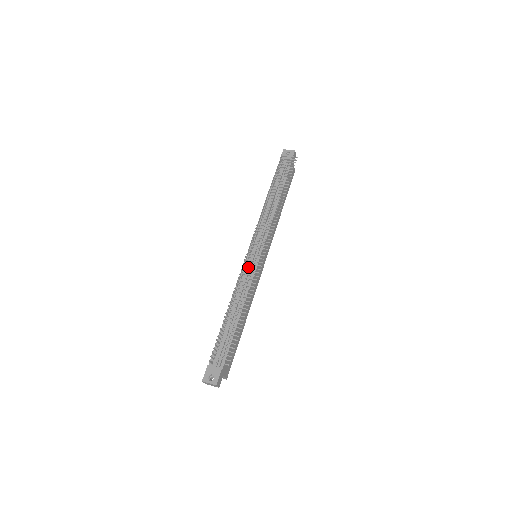
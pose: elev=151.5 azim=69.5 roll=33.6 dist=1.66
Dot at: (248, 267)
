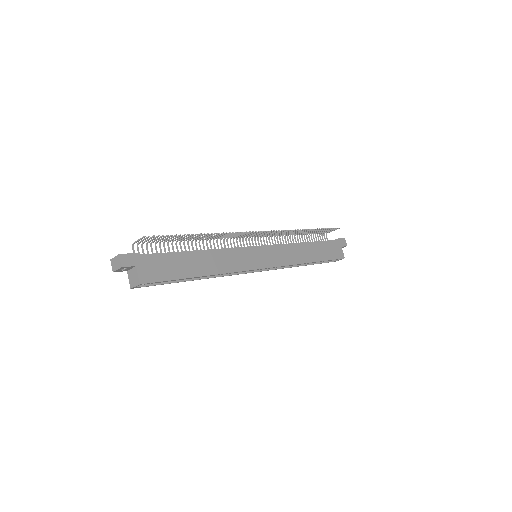
Dot at: (234, 236)
